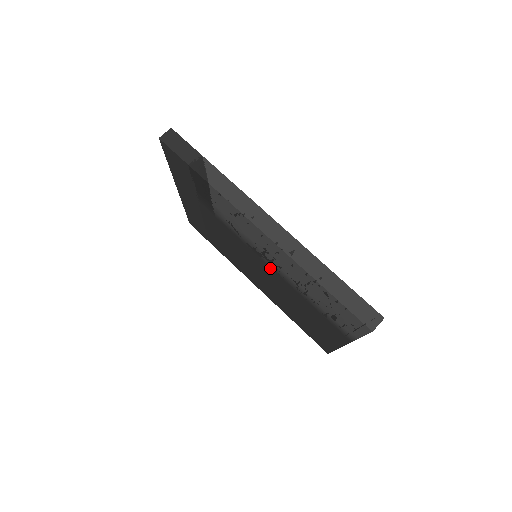
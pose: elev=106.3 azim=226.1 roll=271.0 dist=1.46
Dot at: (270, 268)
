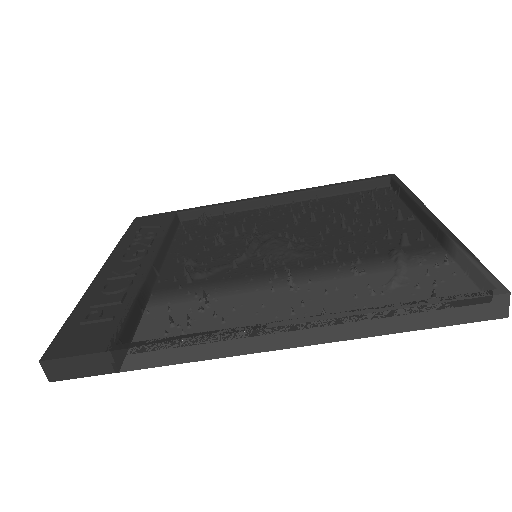
Dot at: occluded
